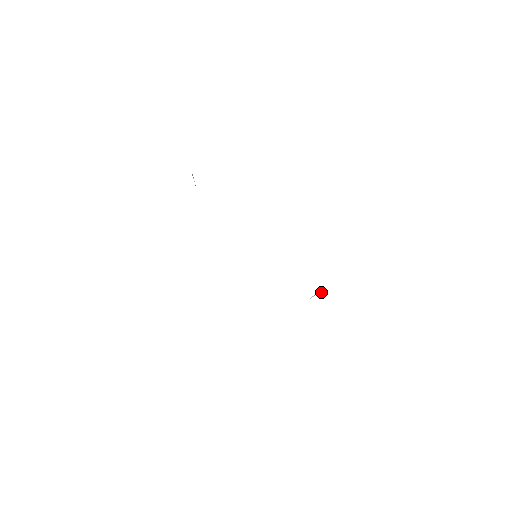
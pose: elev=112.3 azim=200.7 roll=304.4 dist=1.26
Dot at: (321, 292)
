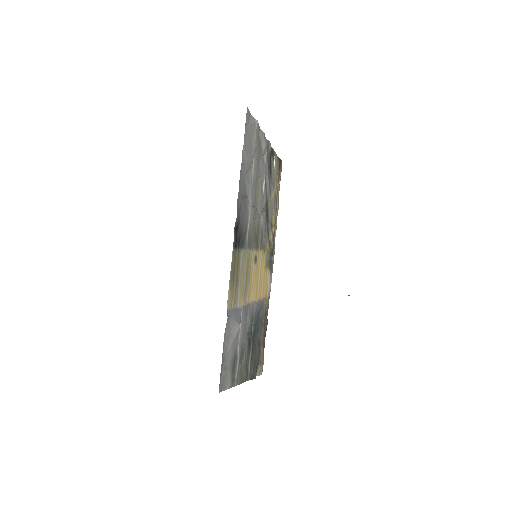
Dot at: (349, 295)
